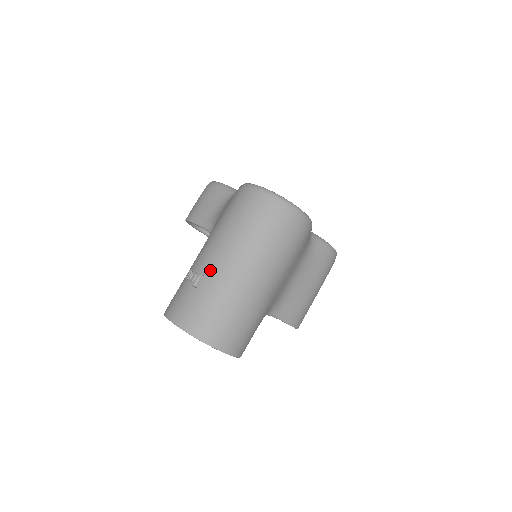
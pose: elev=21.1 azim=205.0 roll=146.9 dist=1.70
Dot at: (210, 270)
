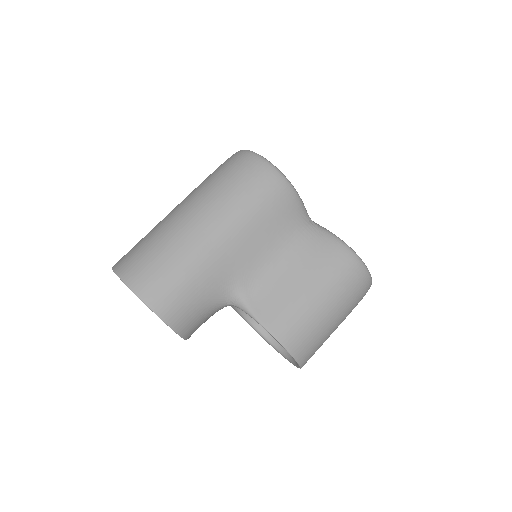
Dot at: occluded
